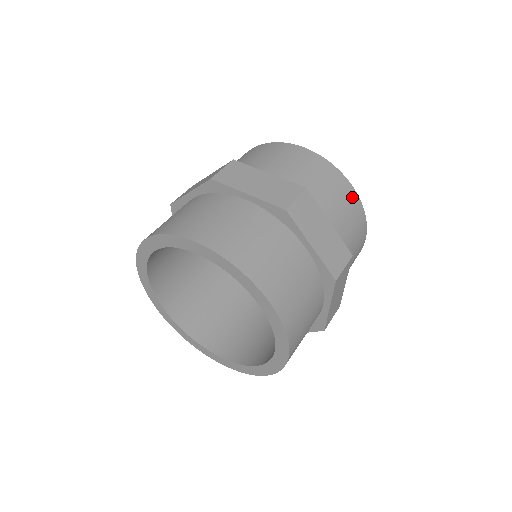
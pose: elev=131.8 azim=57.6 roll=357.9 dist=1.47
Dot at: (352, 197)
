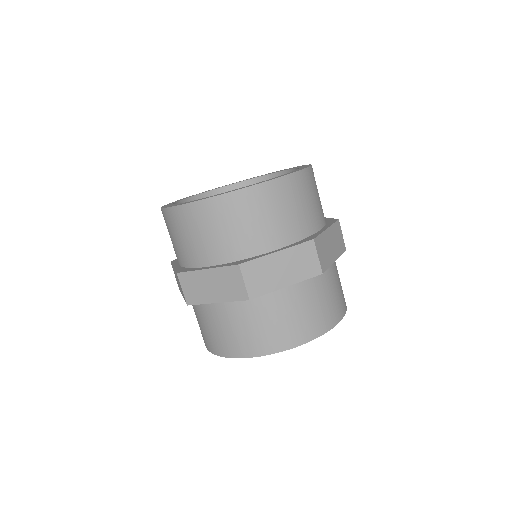
Dot at: (309, 177)
